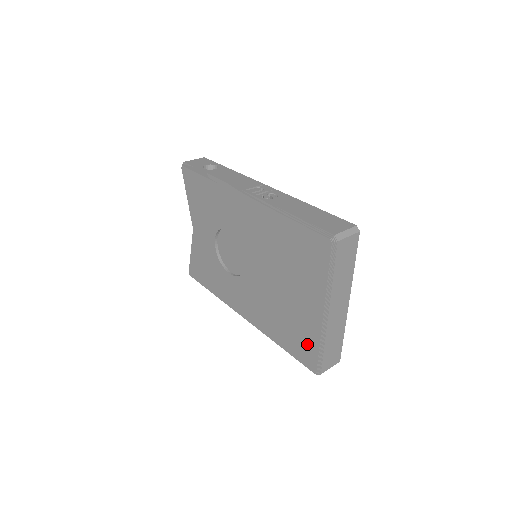
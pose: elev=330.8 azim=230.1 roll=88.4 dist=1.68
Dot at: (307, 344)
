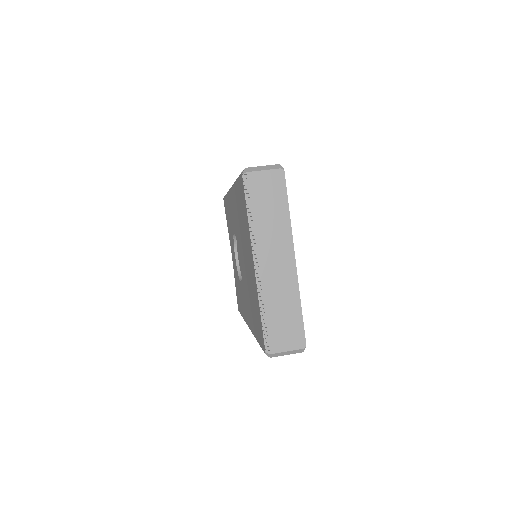
Dot at: (258, 317)
